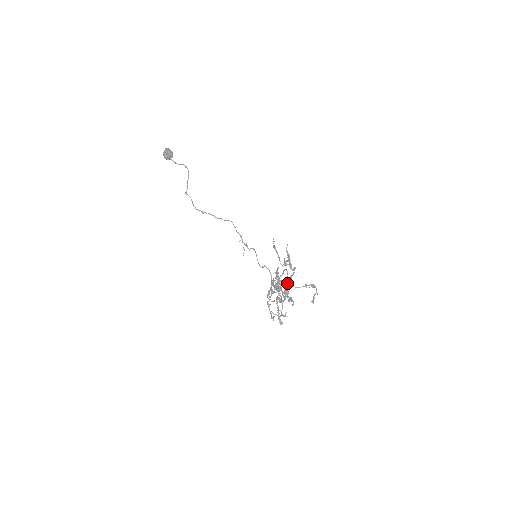
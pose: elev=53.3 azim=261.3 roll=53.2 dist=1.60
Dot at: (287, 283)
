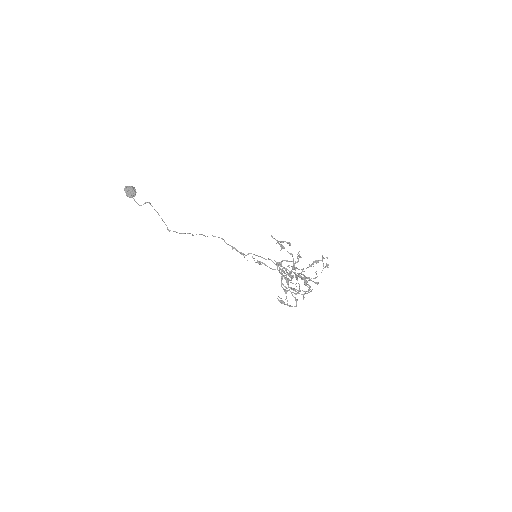
Dot at: (294, 269)
